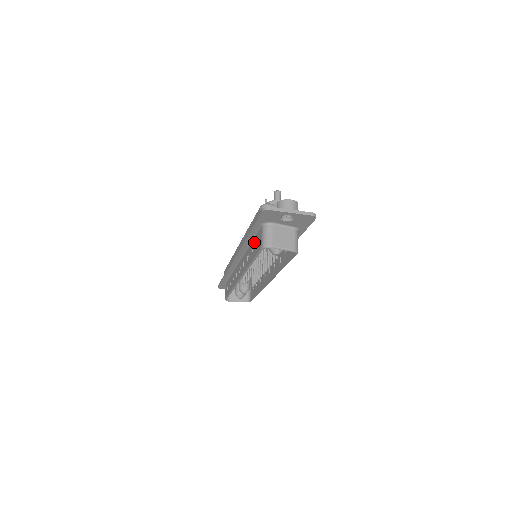
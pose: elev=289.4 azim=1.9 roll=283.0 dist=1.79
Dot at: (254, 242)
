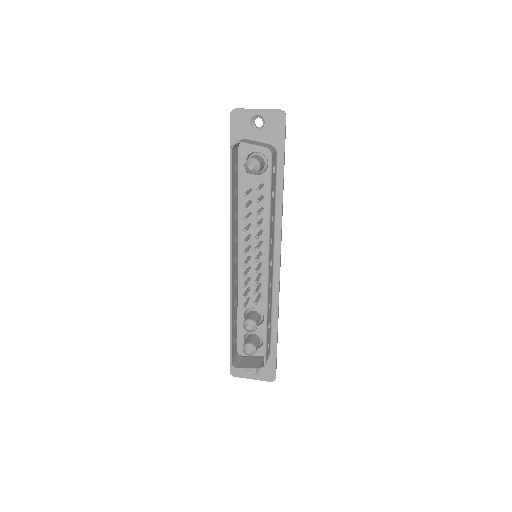
Dot at: occluded
